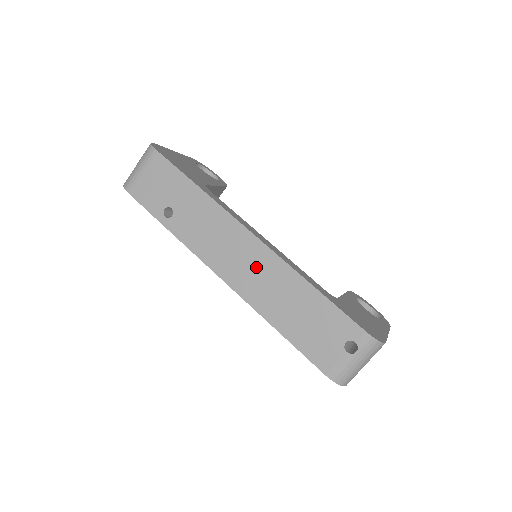
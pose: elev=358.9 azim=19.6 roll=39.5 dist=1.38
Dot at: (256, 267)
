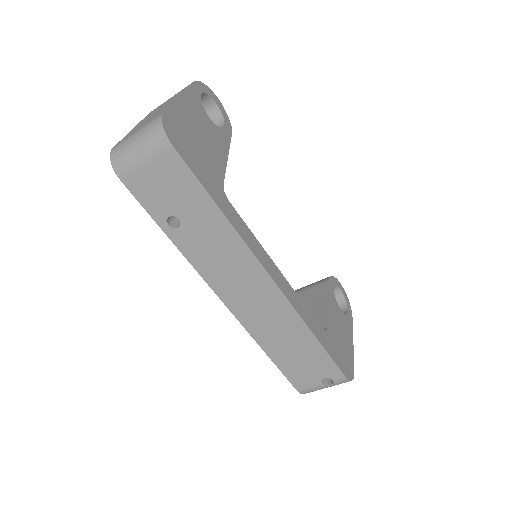
Dot at: (264, 305)
